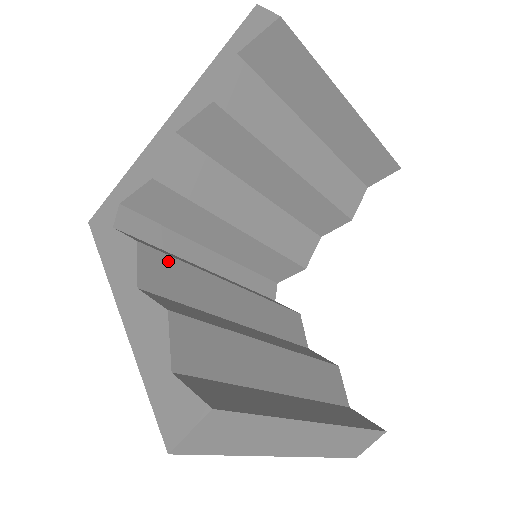
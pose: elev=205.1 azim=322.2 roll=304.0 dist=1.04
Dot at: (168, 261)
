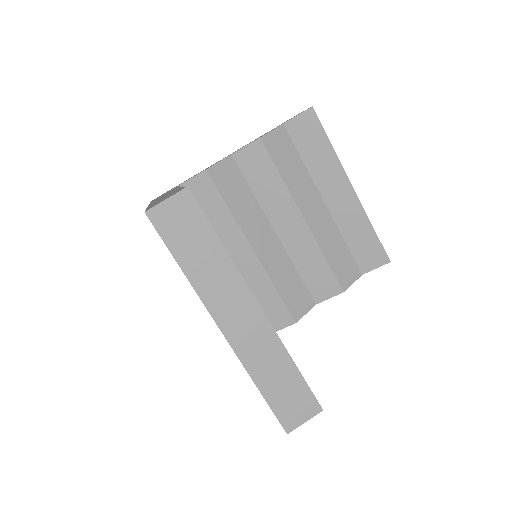
Dot at: occluded
